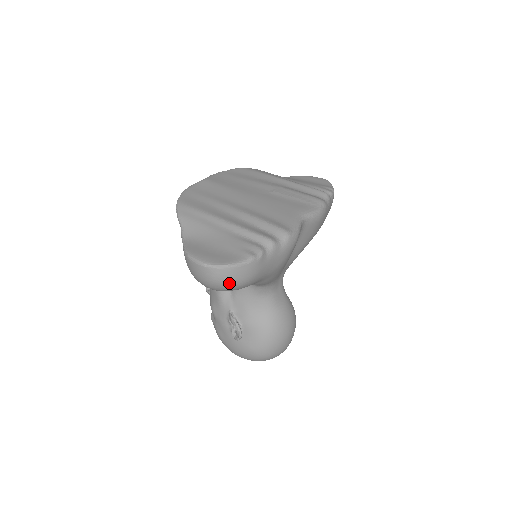
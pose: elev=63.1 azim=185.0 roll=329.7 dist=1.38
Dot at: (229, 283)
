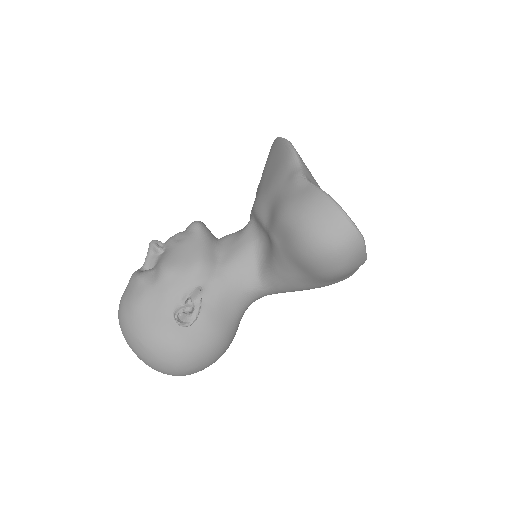
Dot at: (344, 260)
